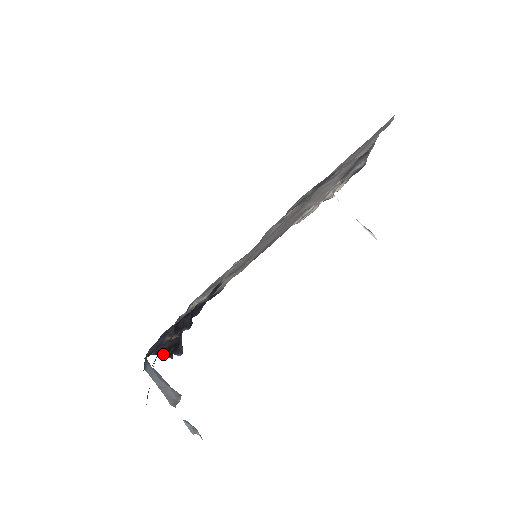
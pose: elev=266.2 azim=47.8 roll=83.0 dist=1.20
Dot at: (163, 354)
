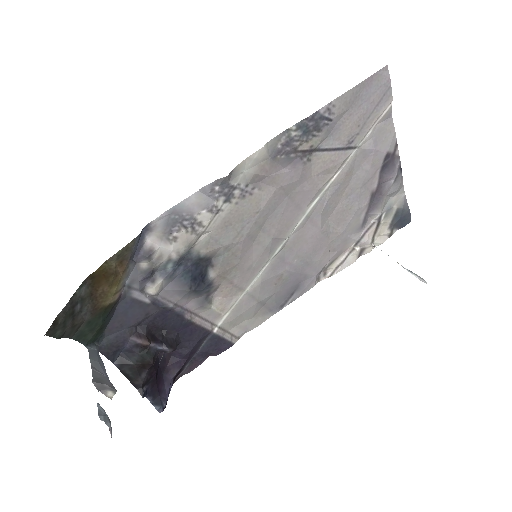
Dot at: (130, 377)
